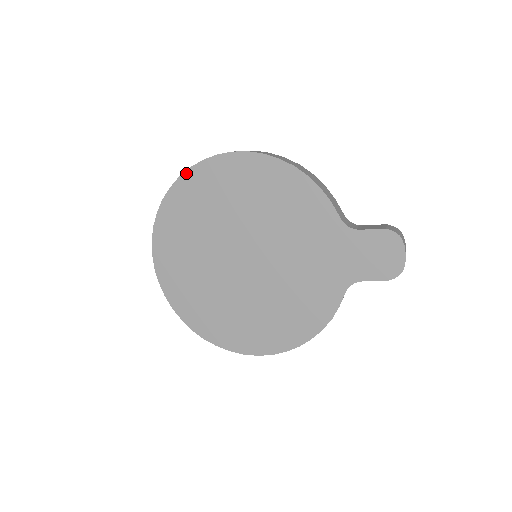
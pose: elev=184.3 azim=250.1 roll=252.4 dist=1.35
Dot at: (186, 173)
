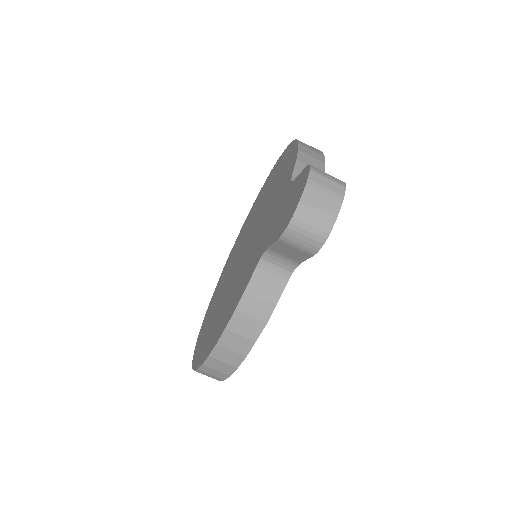
Dot at: occluded
